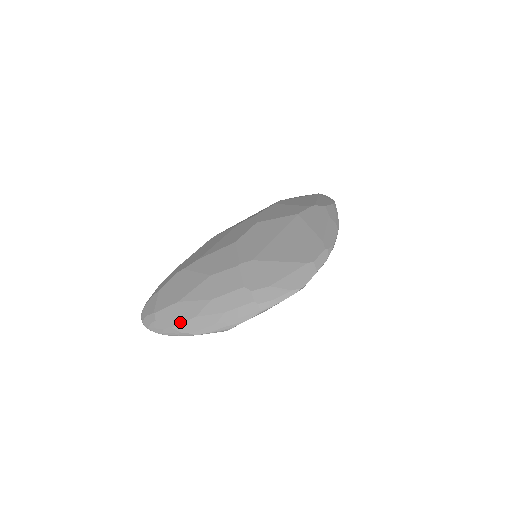
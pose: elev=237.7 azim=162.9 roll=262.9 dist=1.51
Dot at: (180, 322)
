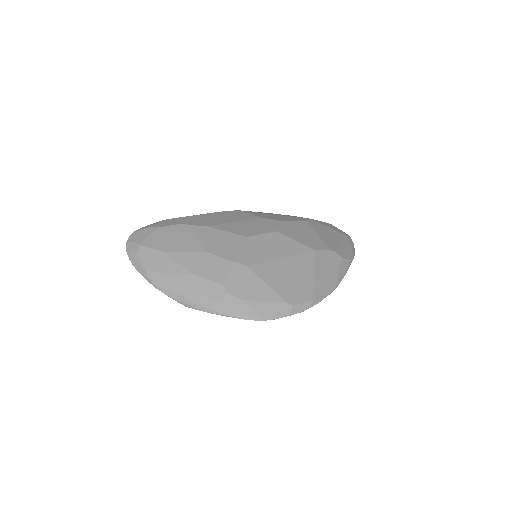
Dot at: (154, 270)
